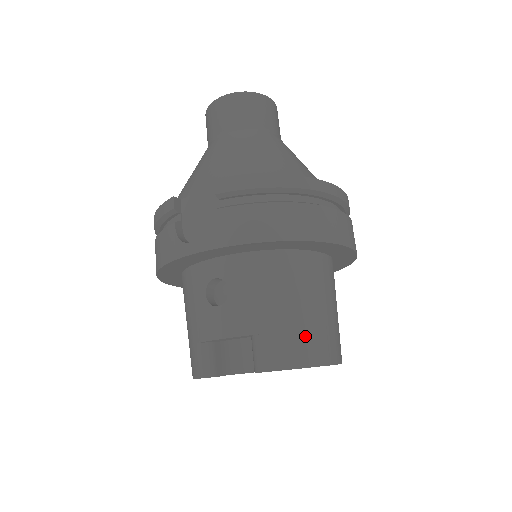
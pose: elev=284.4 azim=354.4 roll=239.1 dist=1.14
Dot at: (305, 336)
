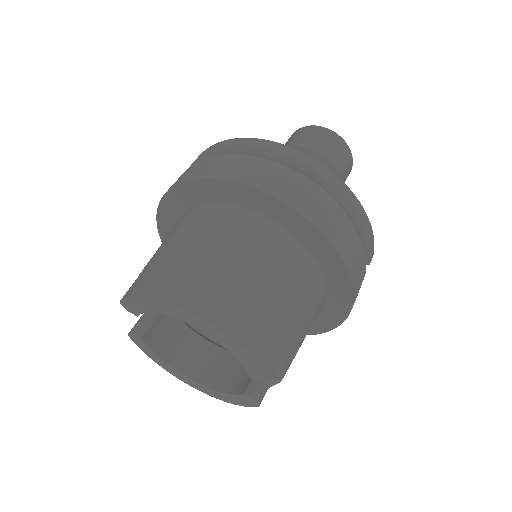
Dot at: (165, 270)
